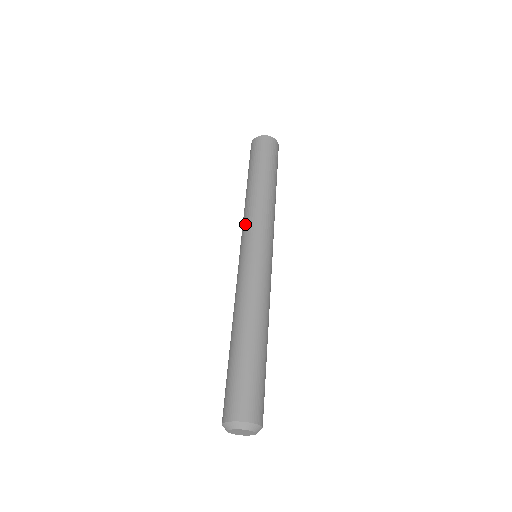
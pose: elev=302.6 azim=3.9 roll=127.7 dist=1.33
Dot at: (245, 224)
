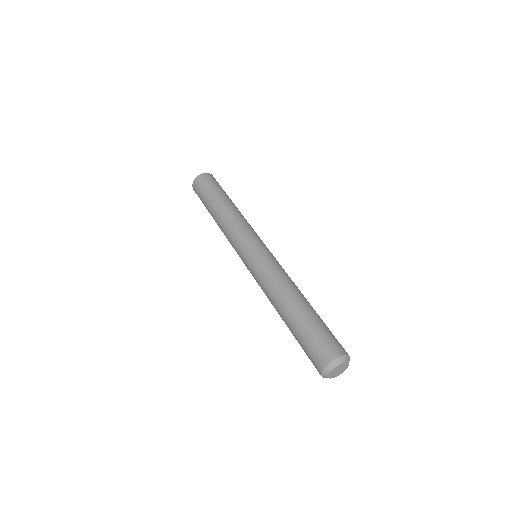
Dot at: (232, 246)
